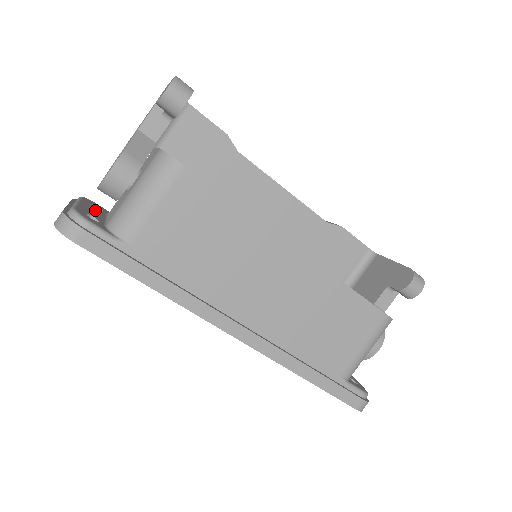
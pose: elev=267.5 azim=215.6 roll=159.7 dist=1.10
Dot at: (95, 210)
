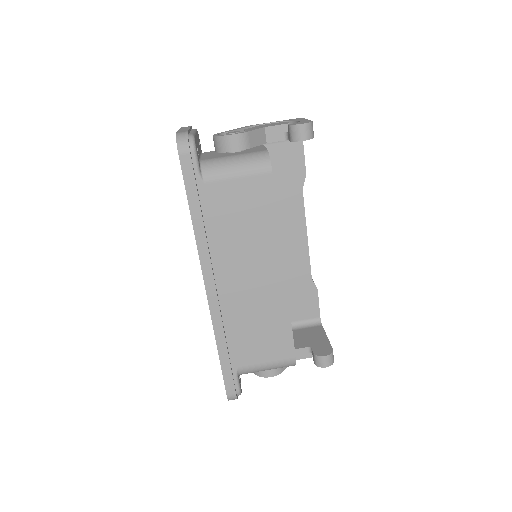
Dot at: occluded
